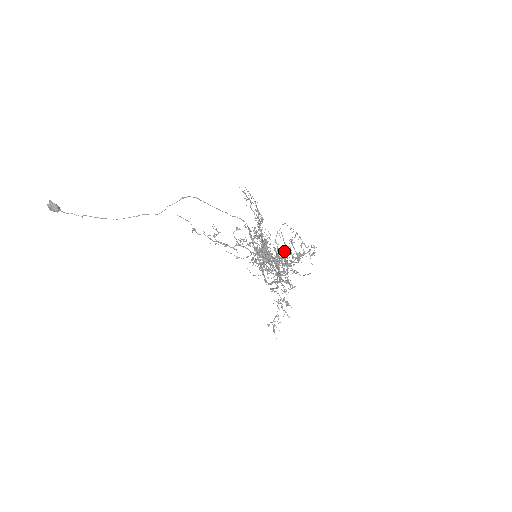
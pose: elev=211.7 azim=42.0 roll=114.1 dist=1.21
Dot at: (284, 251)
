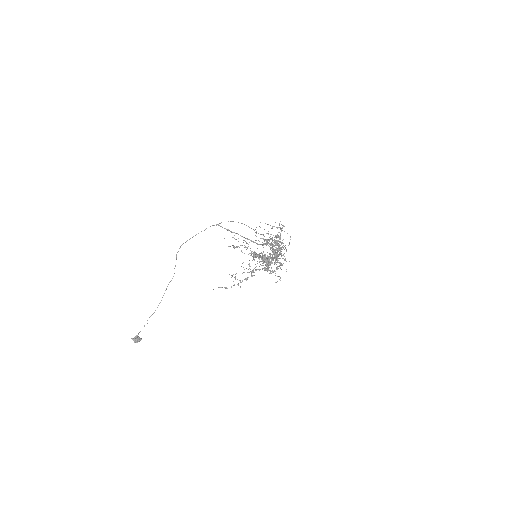
Dot at: occluded
